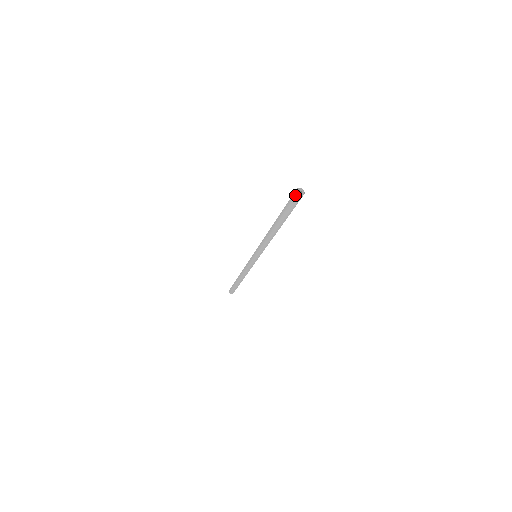
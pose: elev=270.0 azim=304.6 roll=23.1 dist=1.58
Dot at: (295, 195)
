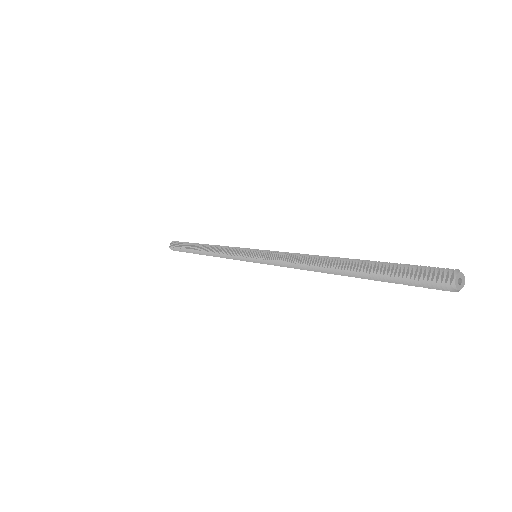
Dot at: (452, 289)
